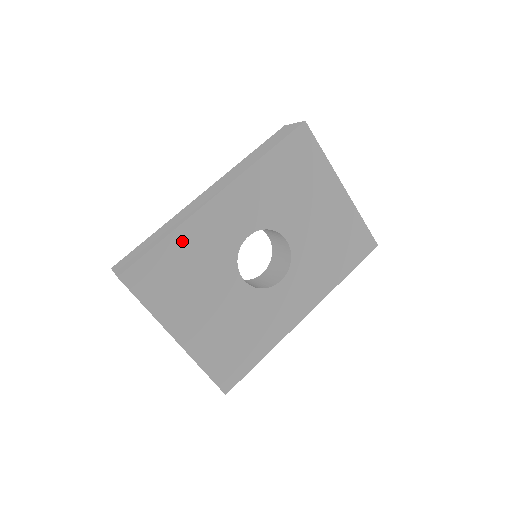
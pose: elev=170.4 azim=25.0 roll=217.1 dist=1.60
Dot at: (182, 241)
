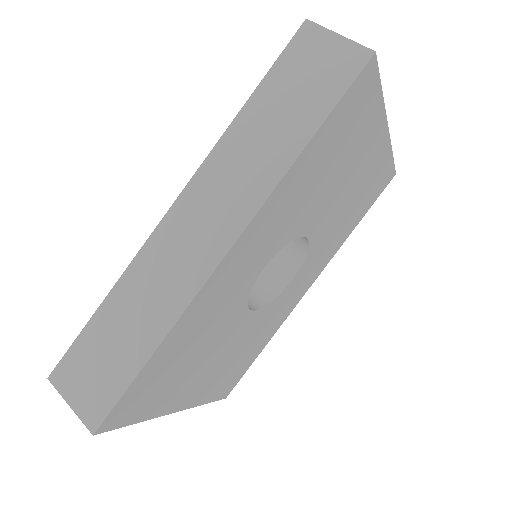
Dot at: (179, 337)
